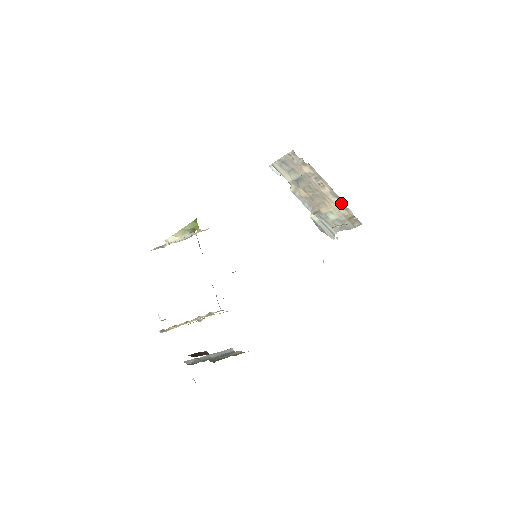
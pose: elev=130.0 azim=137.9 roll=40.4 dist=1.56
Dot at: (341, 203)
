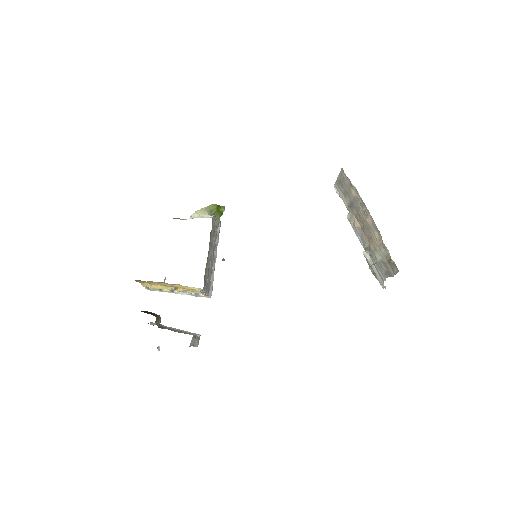
Dot at: (381, 239)
